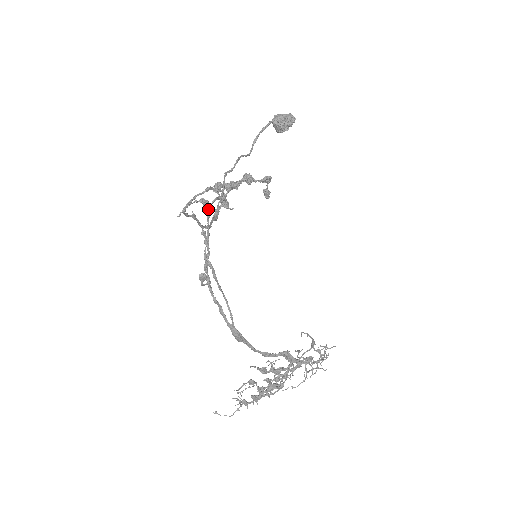
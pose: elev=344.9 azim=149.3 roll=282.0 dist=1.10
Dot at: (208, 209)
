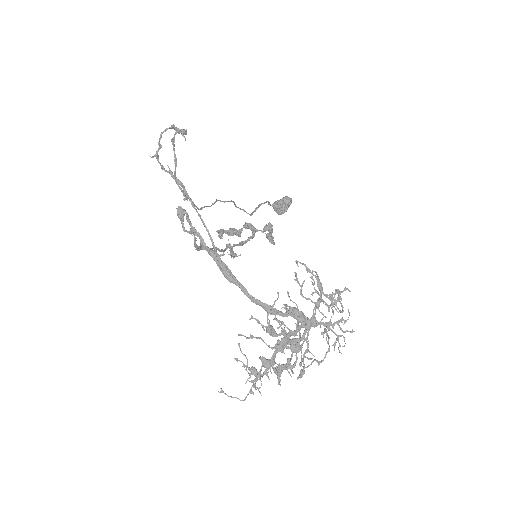
Dot at: occluded
